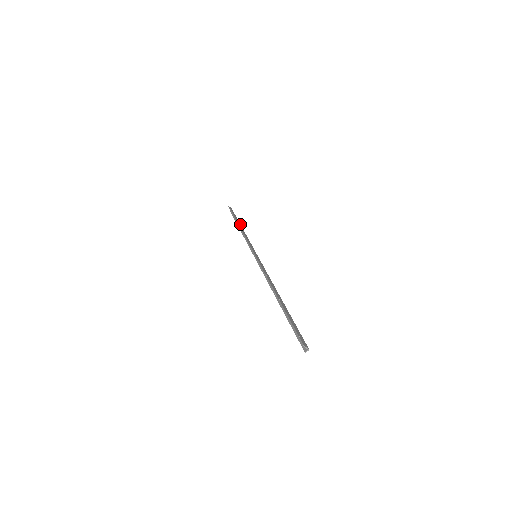
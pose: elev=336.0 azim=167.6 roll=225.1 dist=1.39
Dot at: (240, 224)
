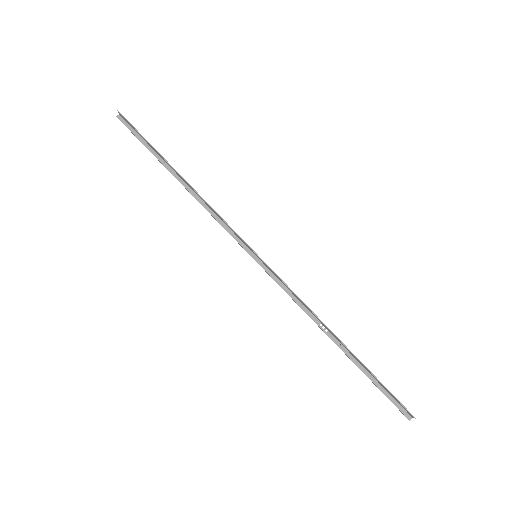
Dot at: (172, 168)
